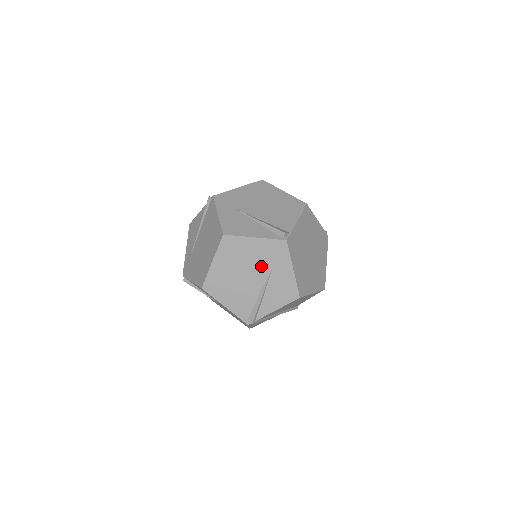
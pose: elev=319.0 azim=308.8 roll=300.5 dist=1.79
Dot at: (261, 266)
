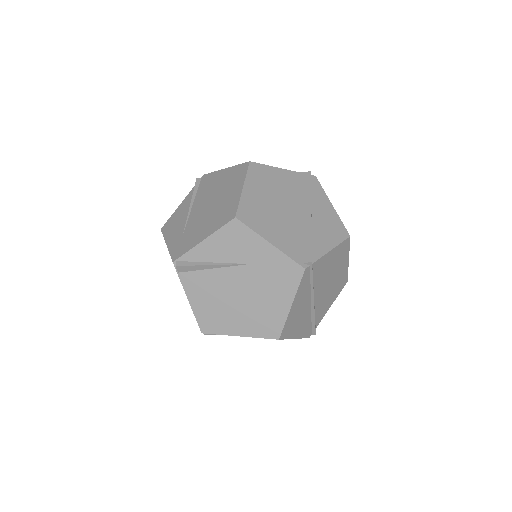
Dot at: (299, 198)
